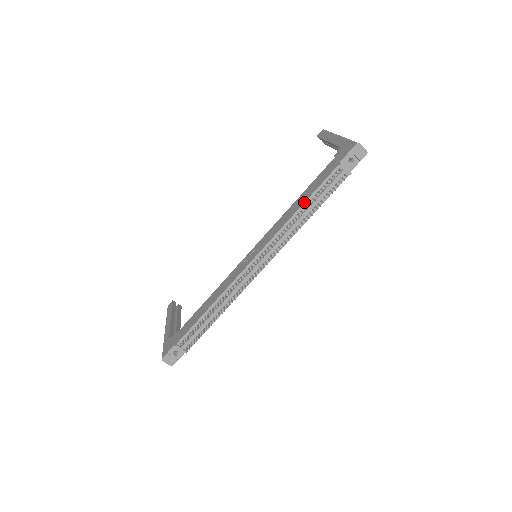
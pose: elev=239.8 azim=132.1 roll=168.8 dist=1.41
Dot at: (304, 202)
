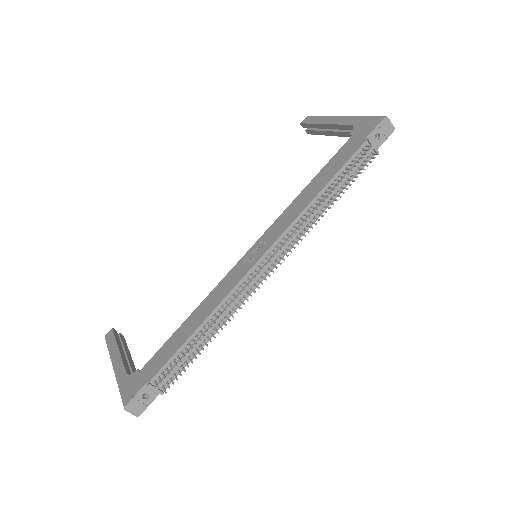
Dot at: (326, 184)
